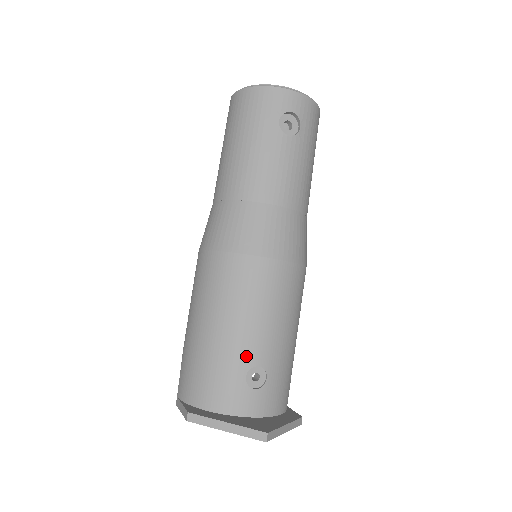
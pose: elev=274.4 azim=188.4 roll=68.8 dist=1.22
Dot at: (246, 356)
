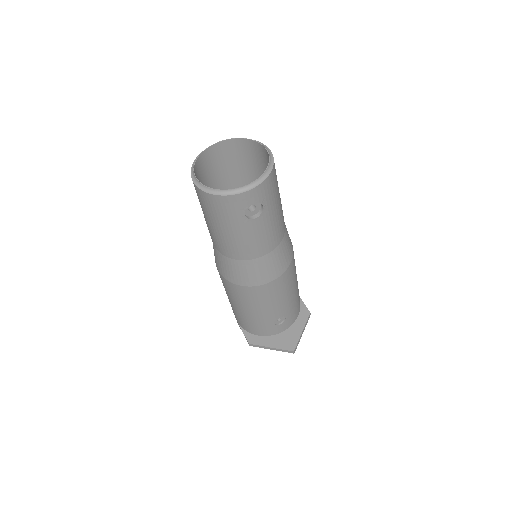
Dot at: (271, 318)
